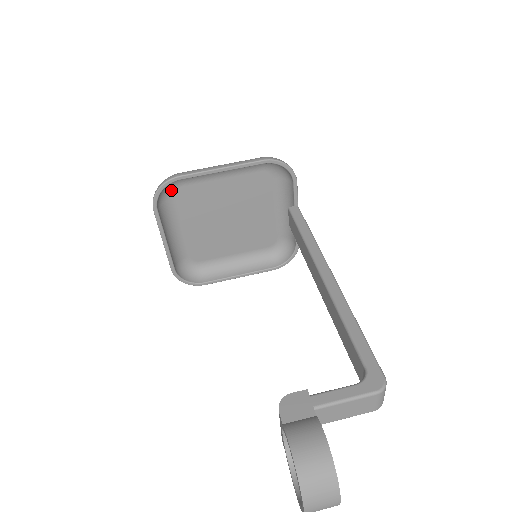
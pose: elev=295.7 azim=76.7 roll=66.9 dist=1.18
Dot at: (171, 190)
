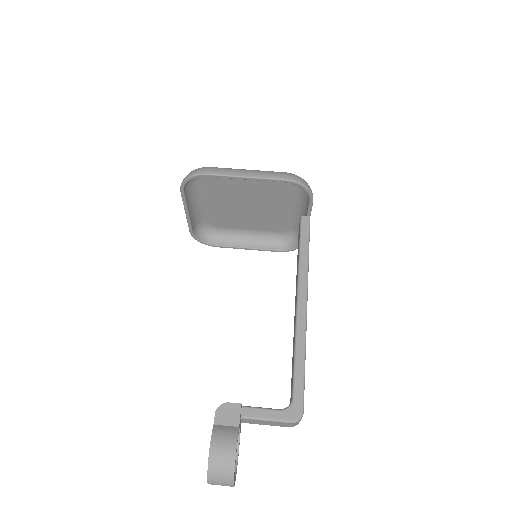
Dot at: occluded
